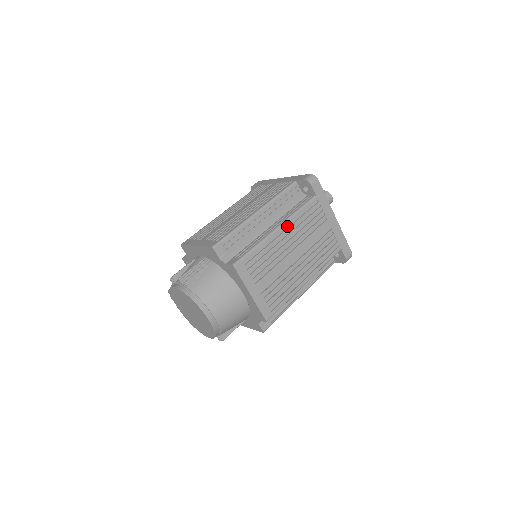
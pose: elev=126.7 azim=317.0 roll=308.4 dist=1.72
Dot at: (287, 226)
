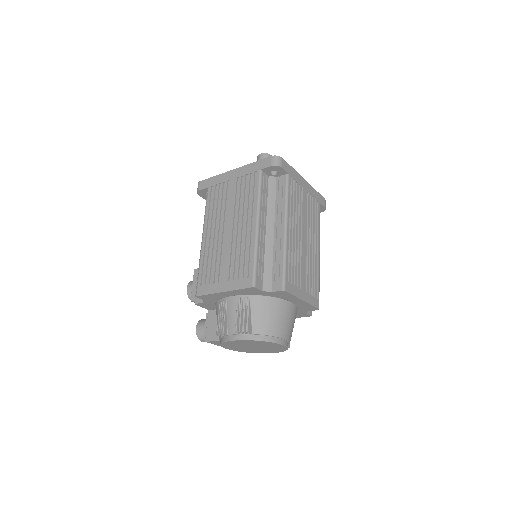
Dot at: (288, 220)
